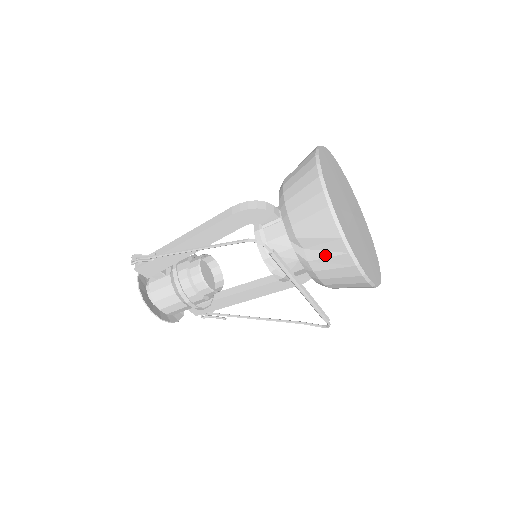
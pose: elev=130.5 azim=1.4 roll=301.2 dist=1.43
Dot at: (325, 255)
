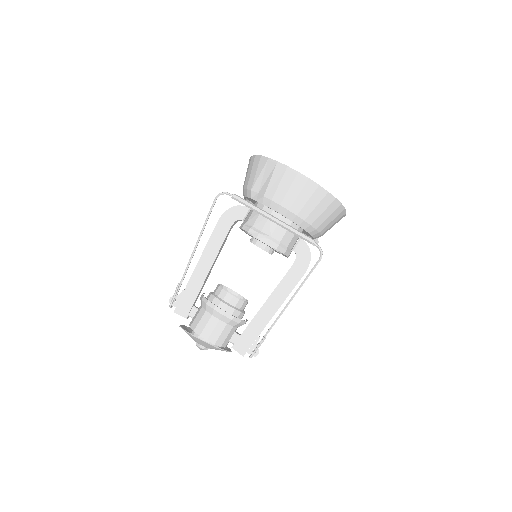
Dot at: (268, 181)
